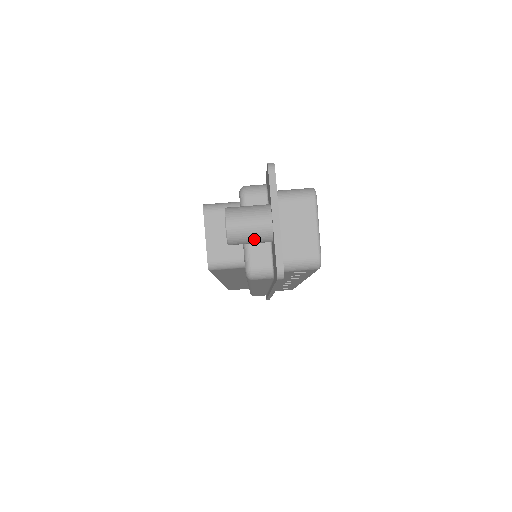
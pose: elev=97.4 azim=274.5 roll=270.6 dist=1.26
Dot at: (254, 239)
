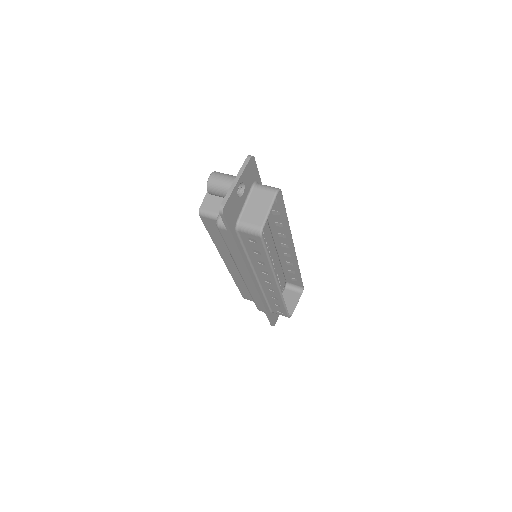
Dot at: (221, 191)
